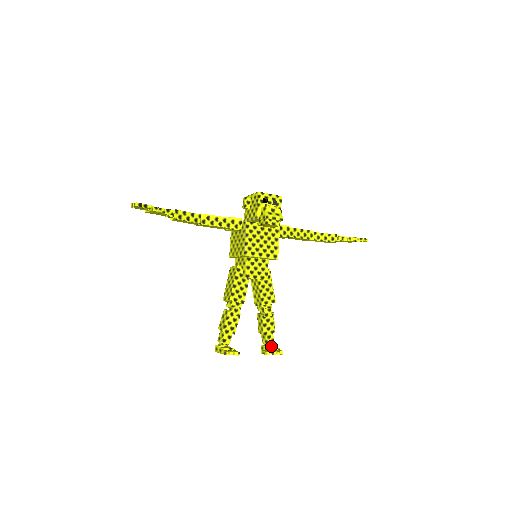
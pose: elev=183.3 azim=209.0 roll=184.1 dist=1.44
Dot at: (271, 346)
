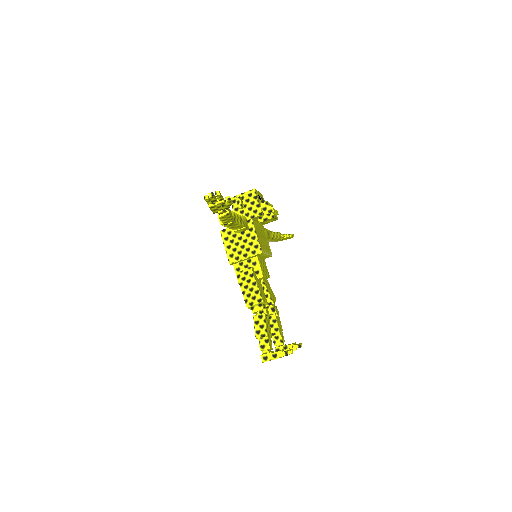
Dot at: (285, 345)
